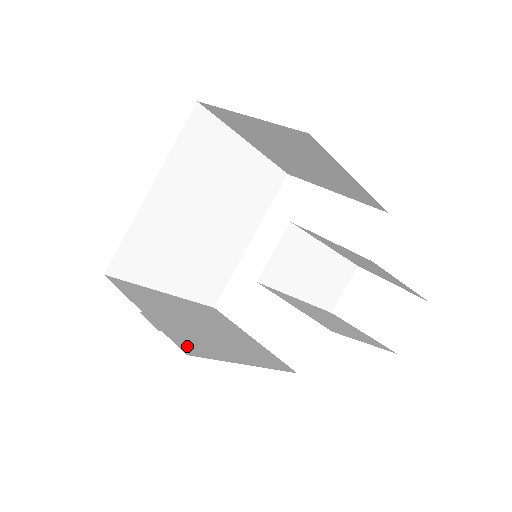
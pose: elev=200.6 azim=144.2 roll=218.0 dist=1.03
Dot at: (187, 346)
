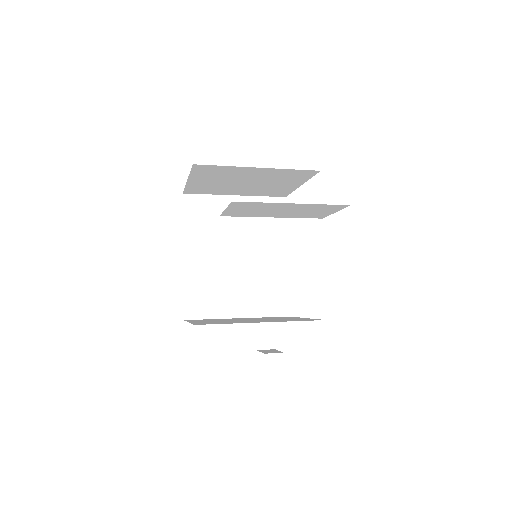
Dot at: occluded
